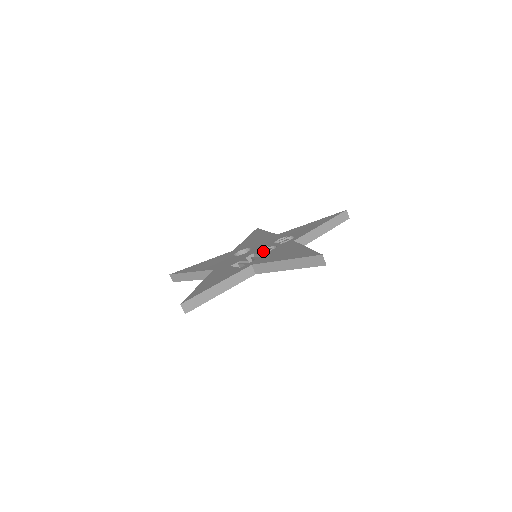
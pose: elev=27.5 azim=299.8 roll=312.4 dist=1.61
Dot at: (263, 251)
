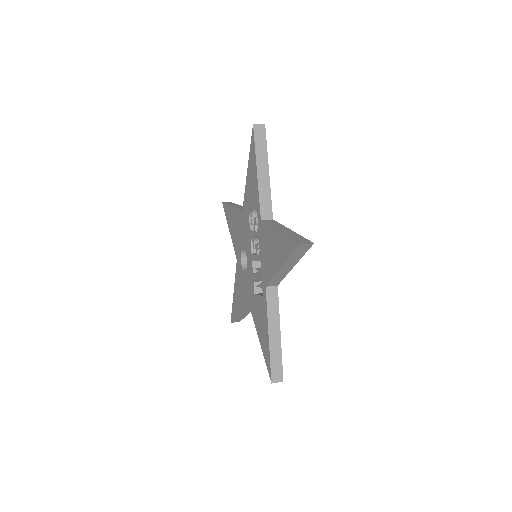
Dot at: occluded
